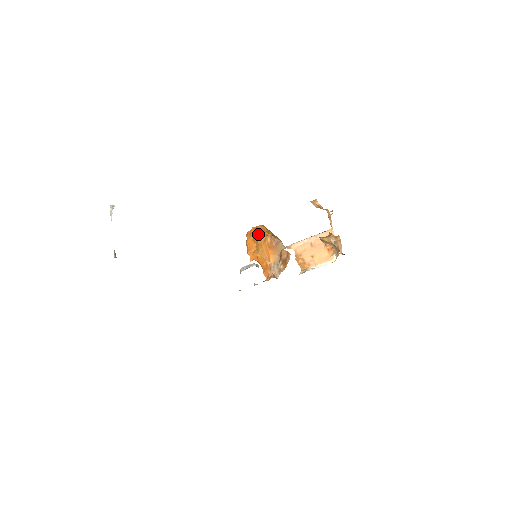
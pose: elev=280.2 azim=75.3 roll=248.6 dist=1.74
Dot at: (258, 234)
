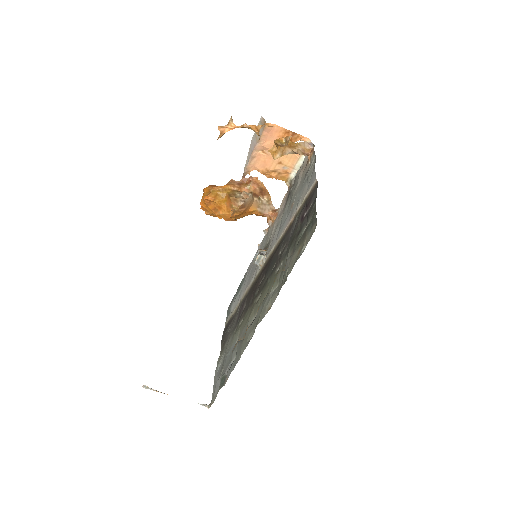
Dot at: (218, 215)
